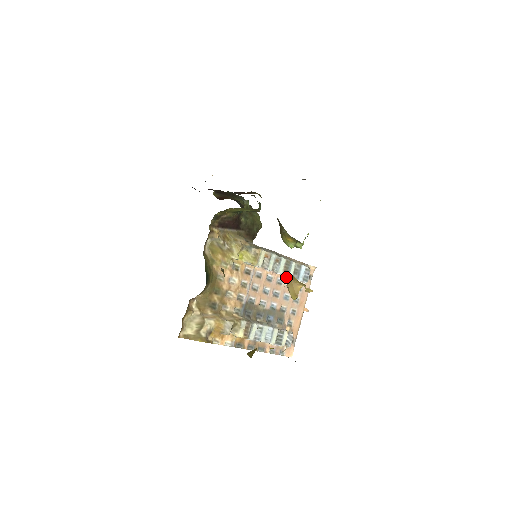
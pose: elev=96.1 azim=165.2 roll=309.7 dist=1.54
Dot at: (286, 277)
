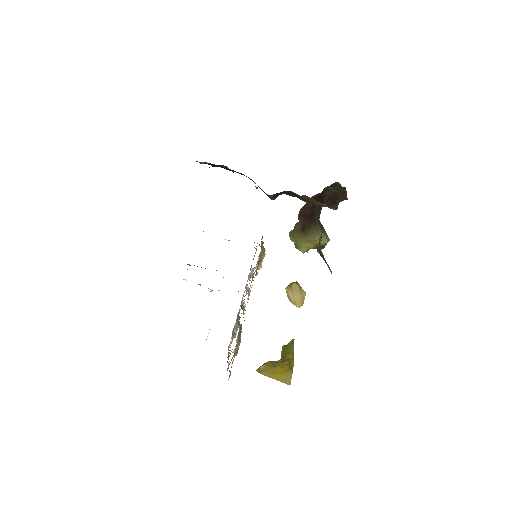
Dot at: occluded
